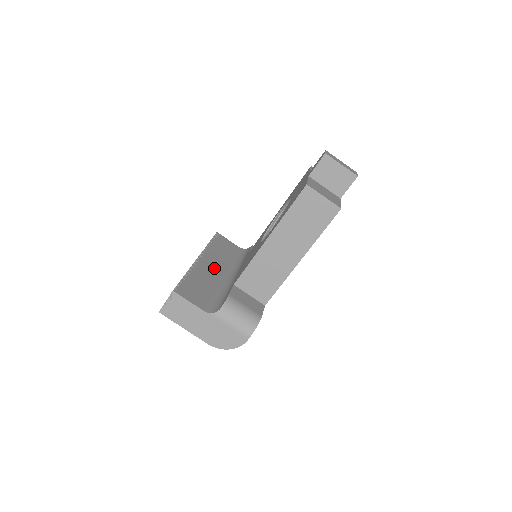
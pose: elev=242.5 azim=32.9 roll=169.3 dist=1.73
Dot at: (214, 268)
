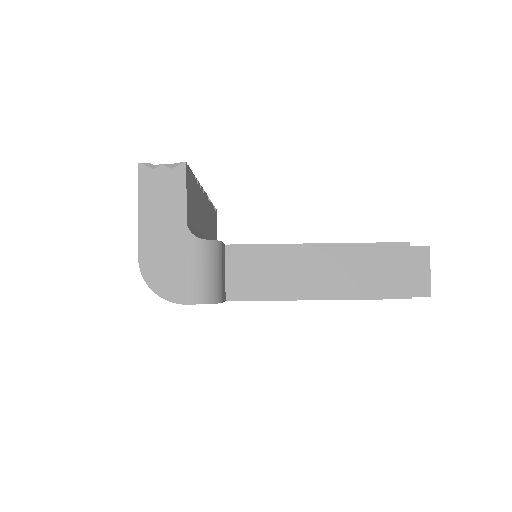
Dot at: (205, 218)
